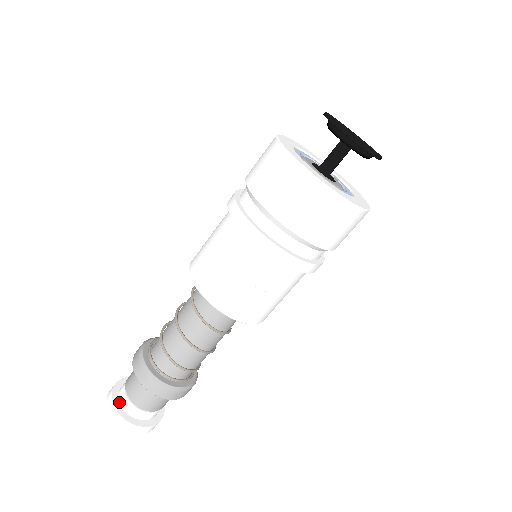
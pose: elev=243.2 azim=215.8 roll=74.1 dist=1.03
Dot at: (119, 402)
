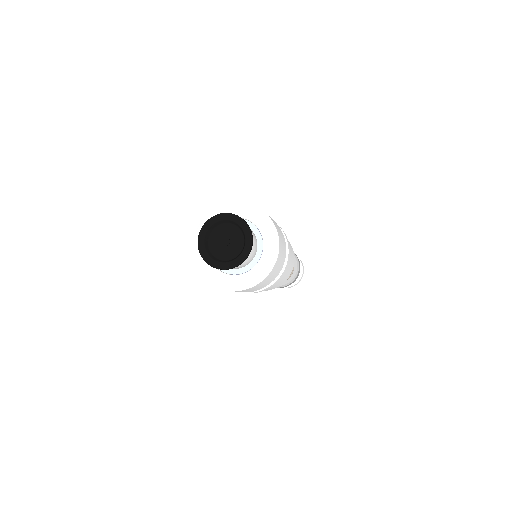
Dot at: occluded
